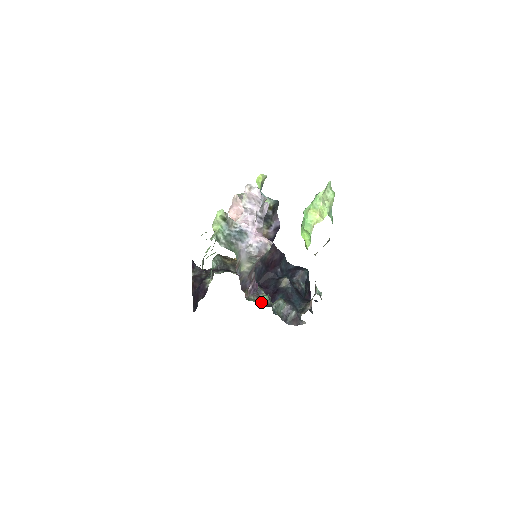
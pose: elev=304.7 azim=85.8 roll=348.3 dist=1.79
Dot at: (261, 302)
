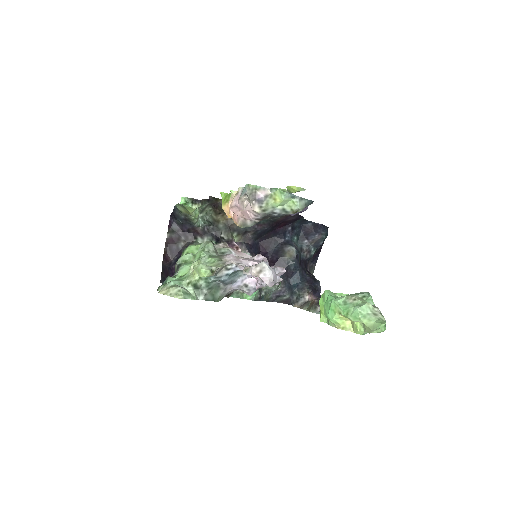
Dot at: (247, 295)
